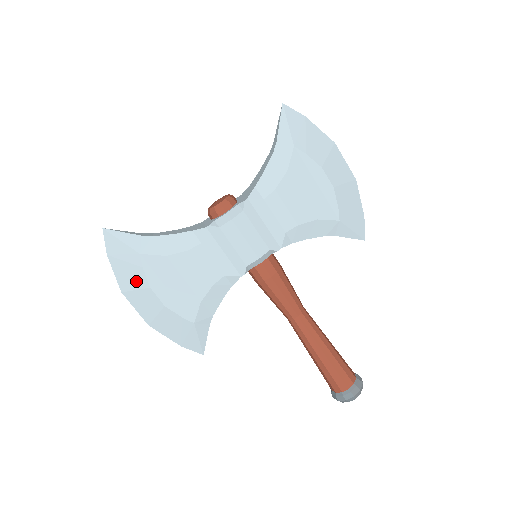
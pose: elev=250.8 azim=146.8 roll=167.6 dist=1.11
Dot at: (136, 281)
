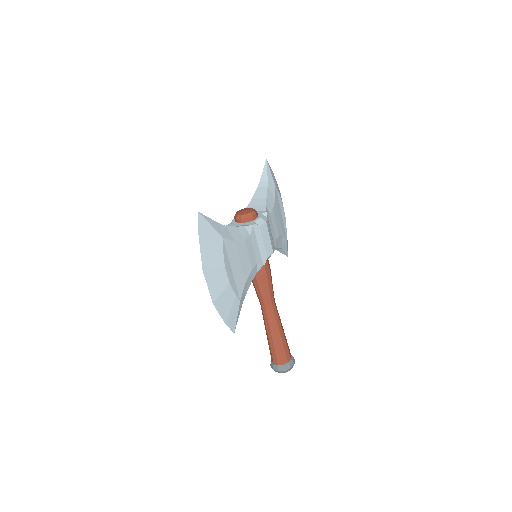
Dot at: (216, 260)
